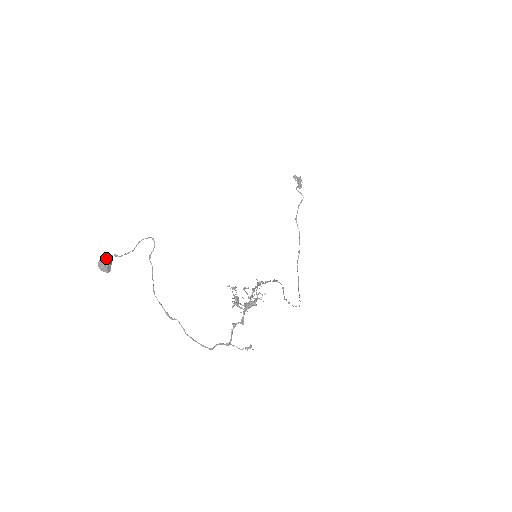
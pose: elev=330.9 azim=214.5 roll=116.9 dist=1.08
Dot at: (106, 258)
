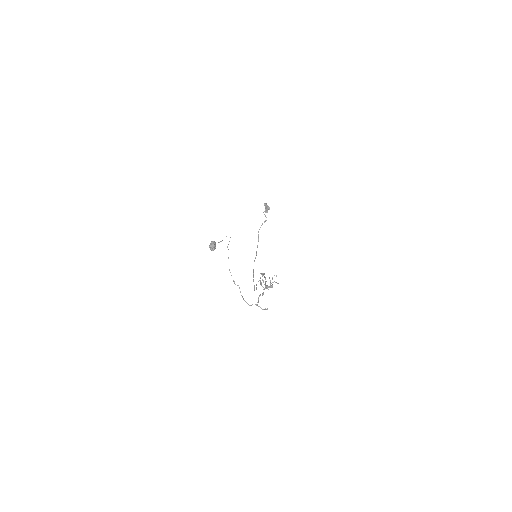
Dot at: (215, 243)
